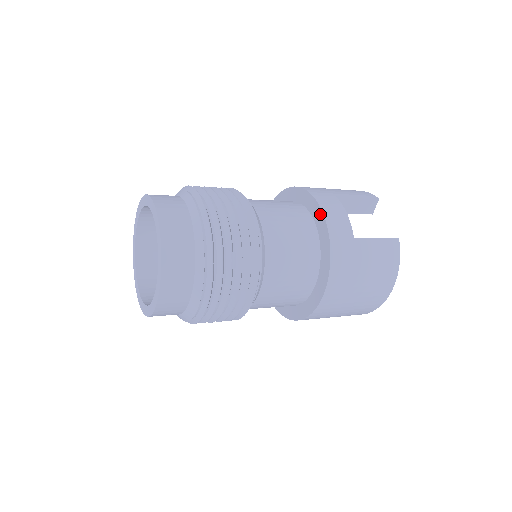
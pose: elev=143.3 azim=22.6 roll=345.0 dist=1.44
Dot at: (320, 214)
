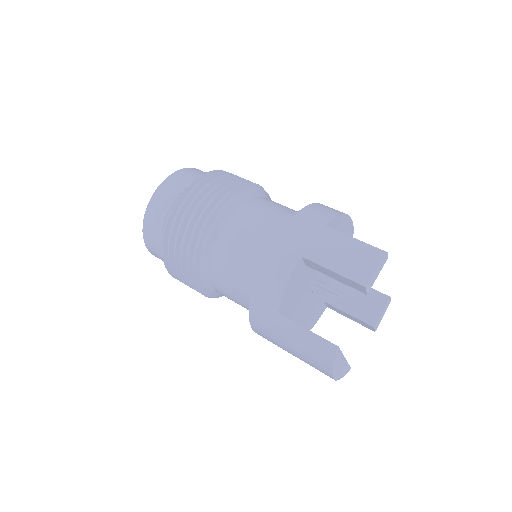
Dot at: (261, 269)
